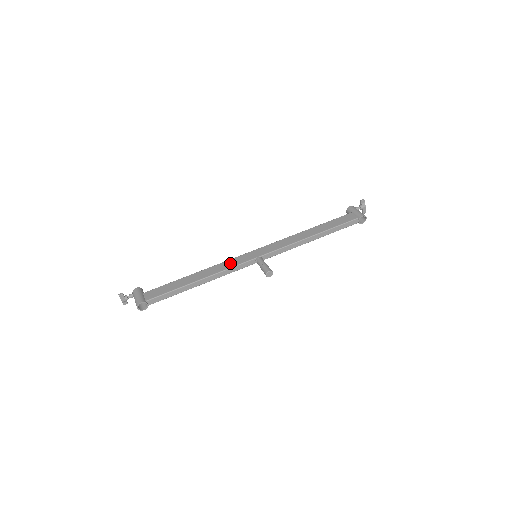
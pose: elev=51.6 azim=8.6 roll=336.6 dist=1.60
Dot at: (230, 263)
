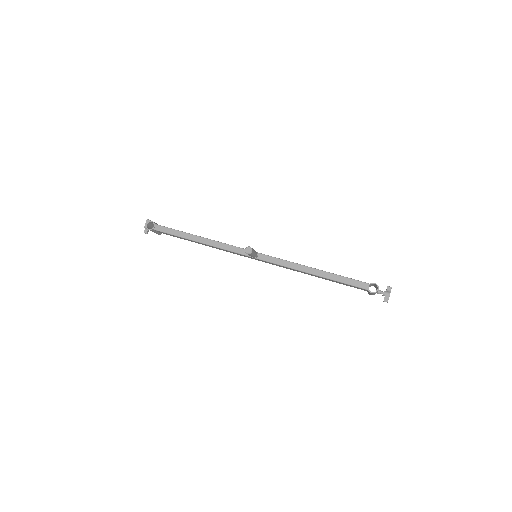
Dot at: occluded
